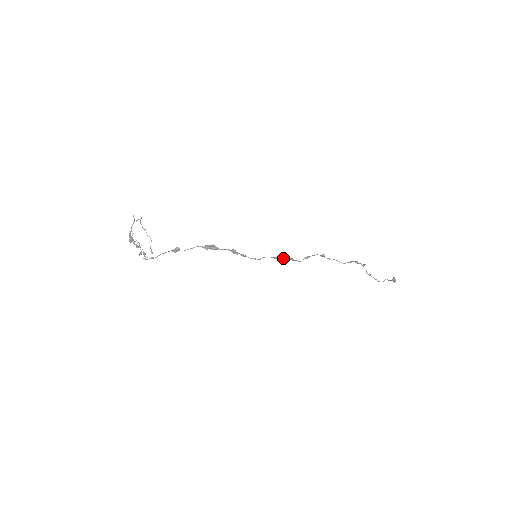
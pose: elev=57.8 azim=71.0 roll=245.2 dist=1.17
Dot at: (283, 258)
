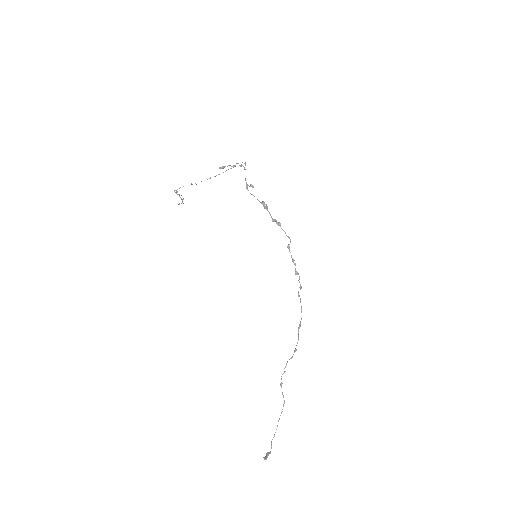
Dot at: occluded
